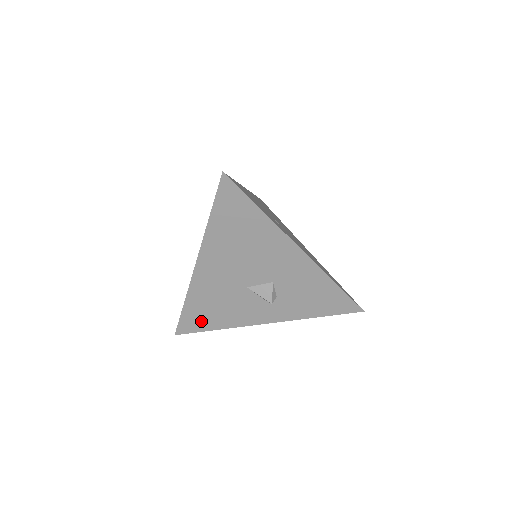
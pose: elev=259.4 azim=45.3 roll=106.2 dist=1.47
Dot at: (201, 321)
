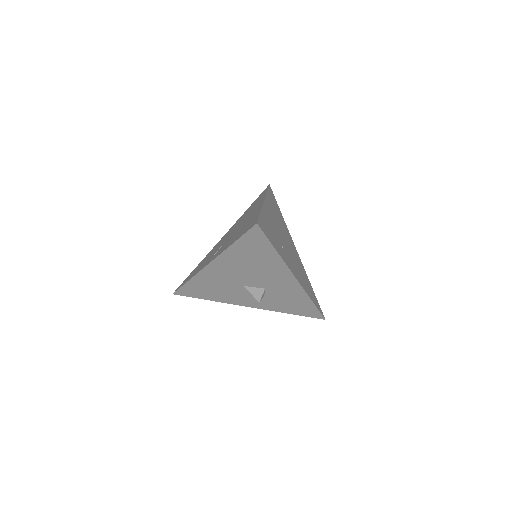
Dot at: (198, 293)
